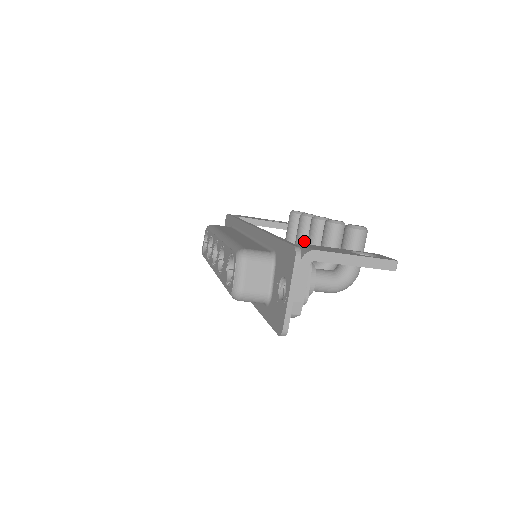
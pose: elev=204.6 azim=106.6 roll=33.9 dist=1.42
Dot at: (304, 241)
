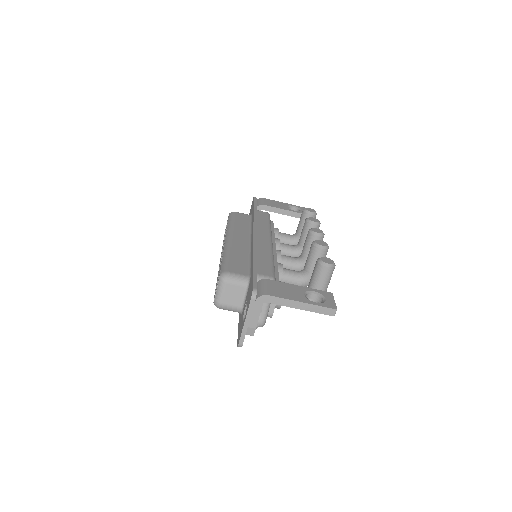
Dot at: occluded
